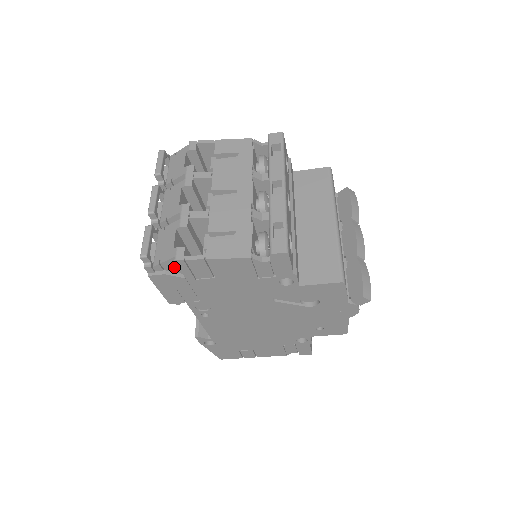
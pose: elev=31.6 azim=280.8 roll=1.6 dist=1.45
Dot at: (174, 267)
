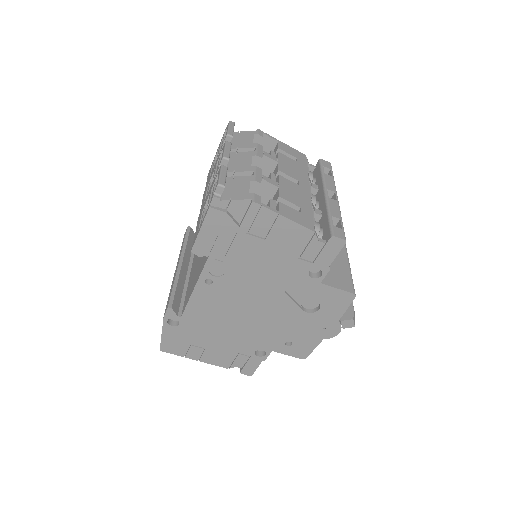
Dot at: (238, 211)
